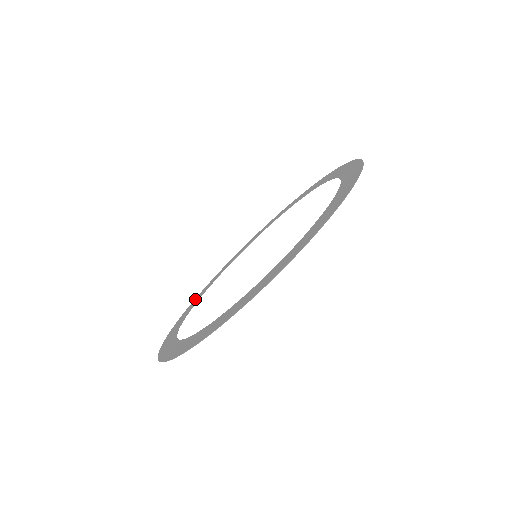
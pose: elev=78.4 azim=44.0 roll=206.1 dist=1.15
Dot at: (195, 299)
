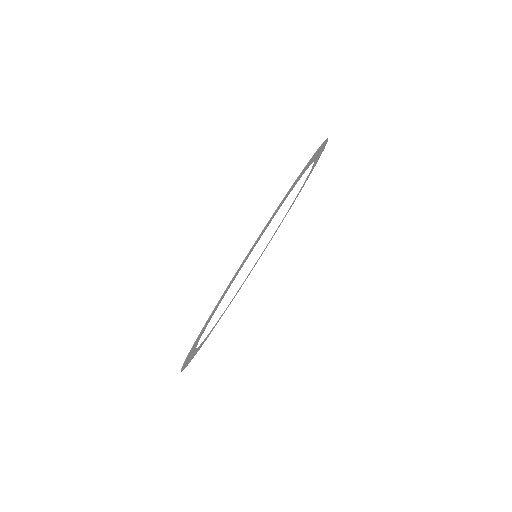
Dot at: occluded
